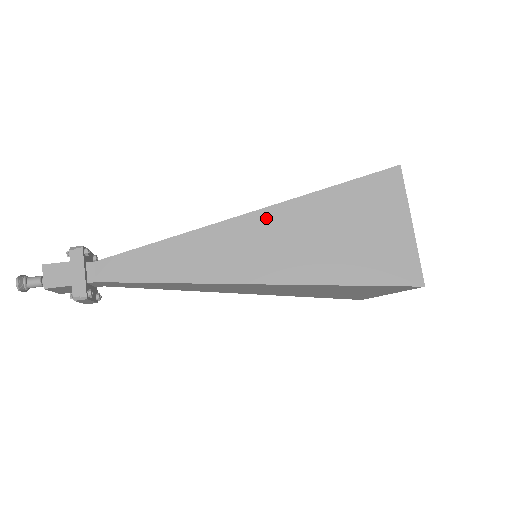
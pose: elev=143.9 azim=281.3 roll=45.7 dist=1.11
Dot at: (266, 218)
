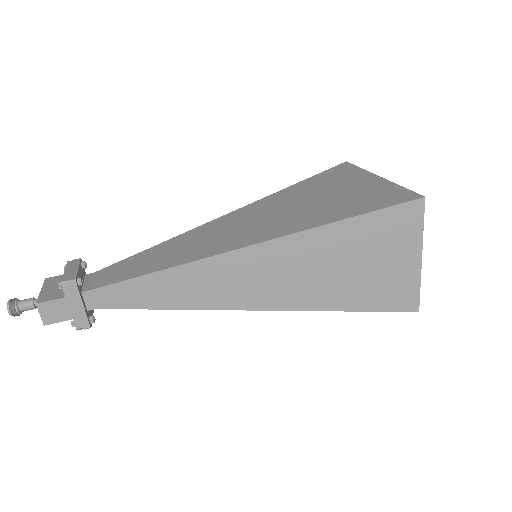
Dot at: (274, 250)
